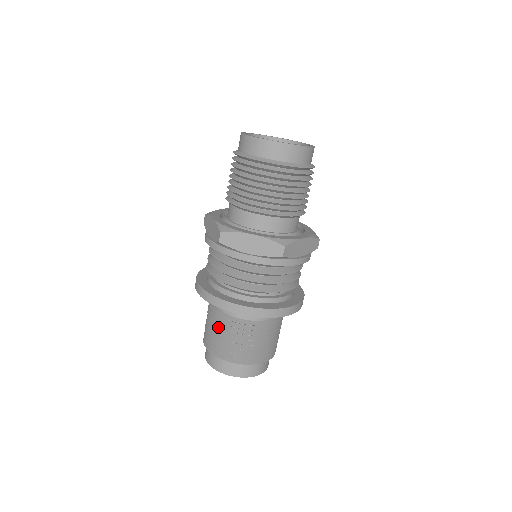
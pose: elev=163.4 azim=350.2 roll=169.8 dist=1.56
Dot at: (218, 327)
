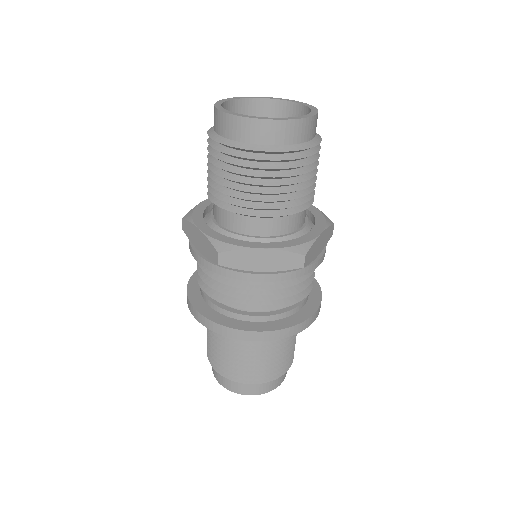
Dot at: occluded
